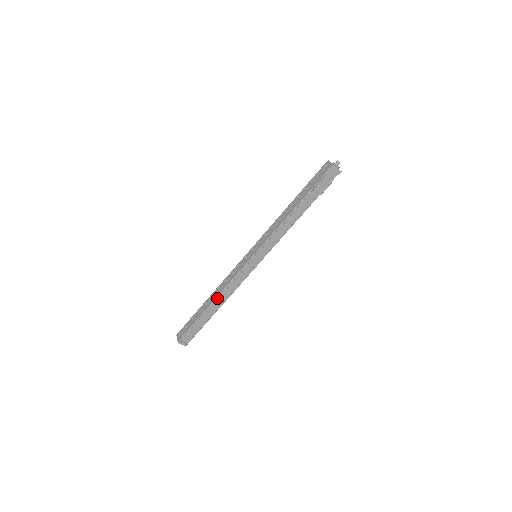
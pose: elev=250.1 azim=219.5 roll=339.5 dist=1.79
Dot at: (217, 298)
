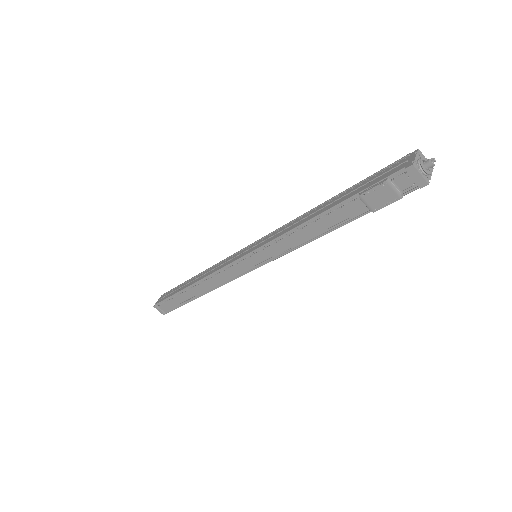
Dot at: (198, 283)
